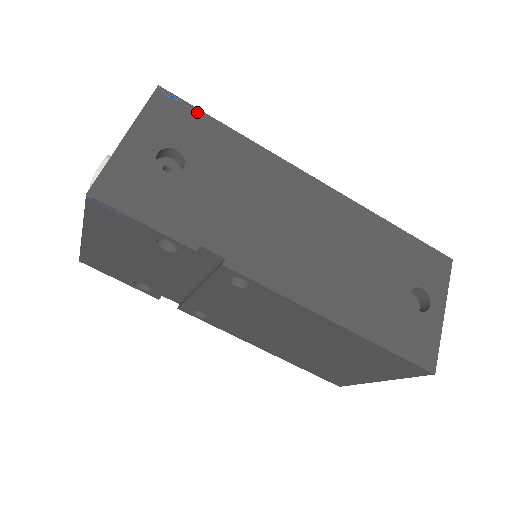
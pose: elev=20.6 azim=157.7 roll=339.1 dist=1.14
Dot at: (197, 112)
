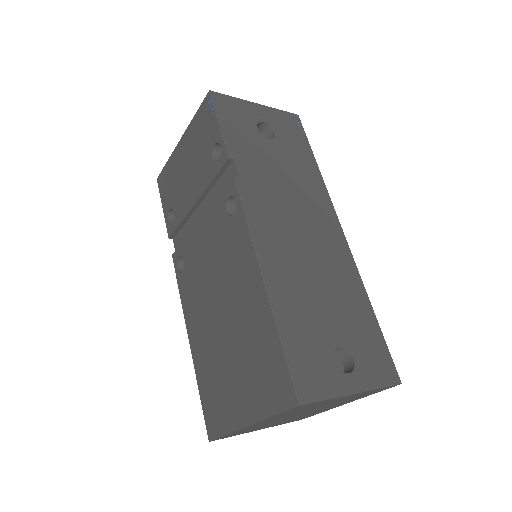
Dot at: (306, 139)
